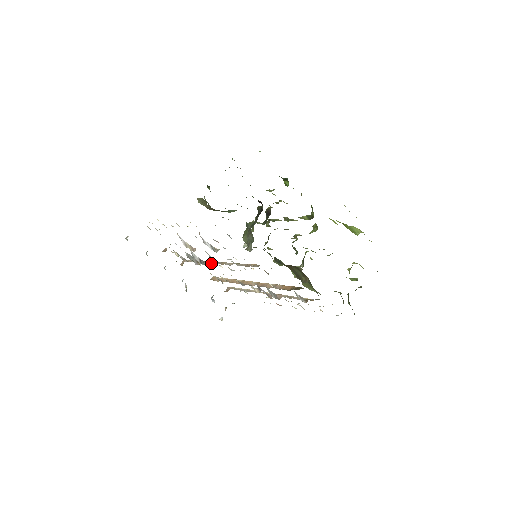
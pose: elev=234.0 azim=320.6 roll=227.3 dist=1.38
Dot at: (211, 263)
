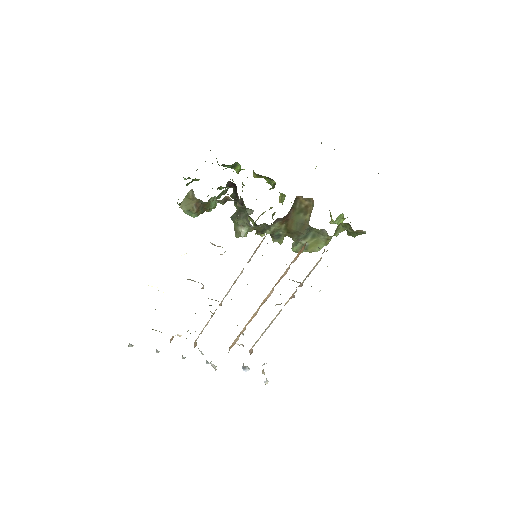
Dot at: (223, 299)
